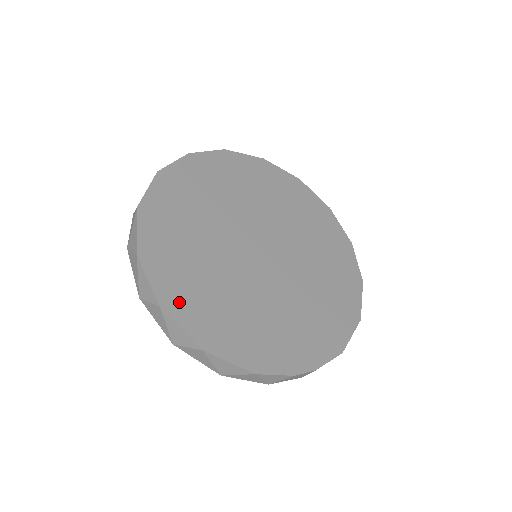
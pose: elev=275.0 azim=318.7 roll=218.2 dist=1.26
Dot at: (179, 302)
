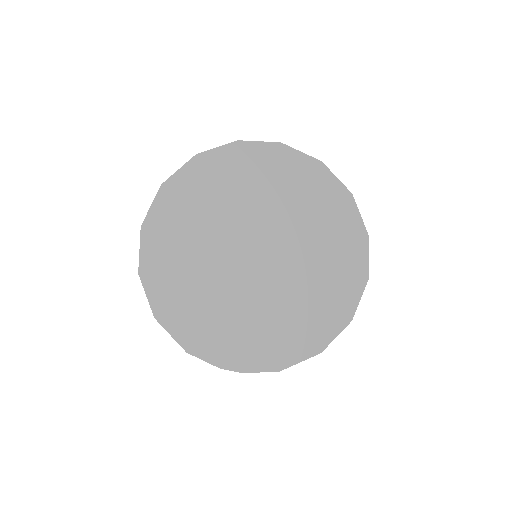
Dot at: (155, 275)
